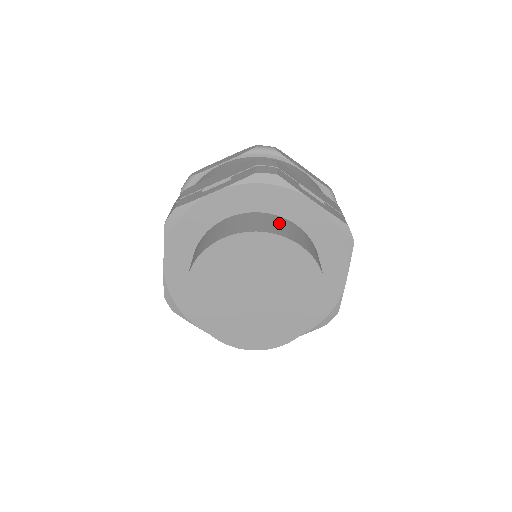
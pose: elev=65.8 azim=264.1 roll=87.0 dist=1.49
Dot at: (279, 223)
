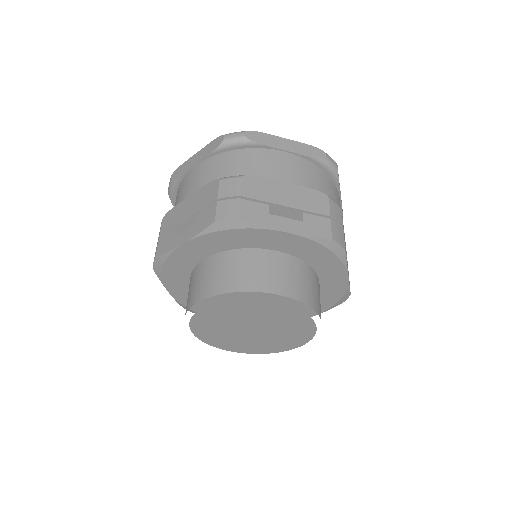
Dot at: (254, 265)
